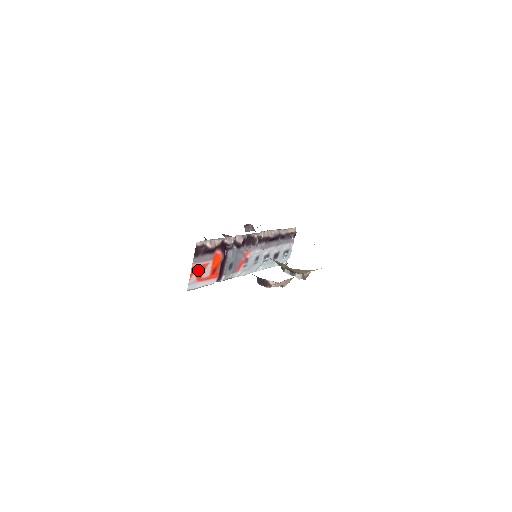
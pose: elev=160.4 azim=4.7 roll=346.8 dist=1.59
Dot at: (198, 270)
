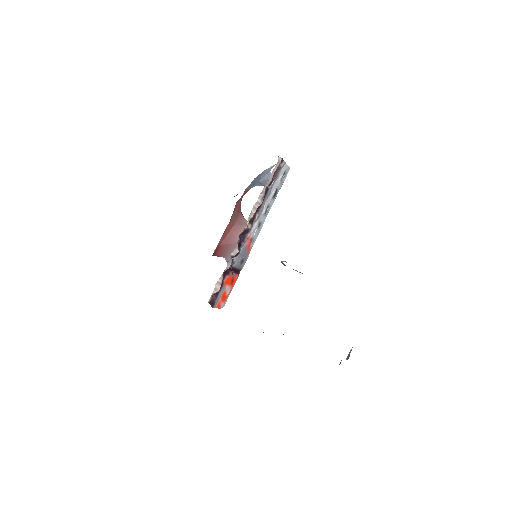
Dot at: (221, 300)
